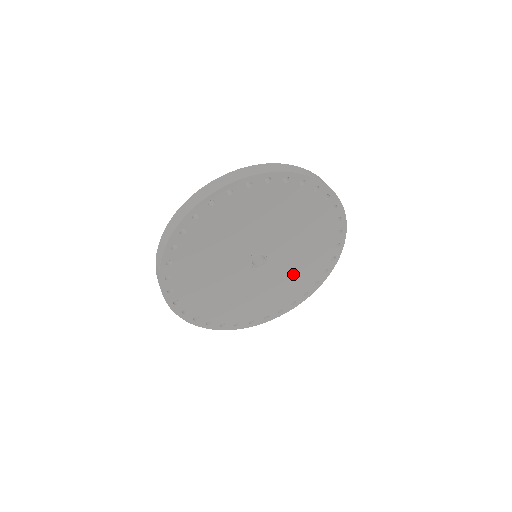
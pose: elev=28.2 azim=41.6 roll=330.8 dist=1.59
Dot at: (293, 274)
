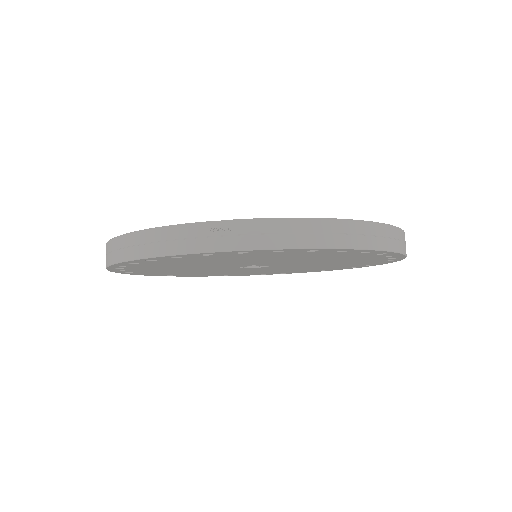
Dot at: occluded
